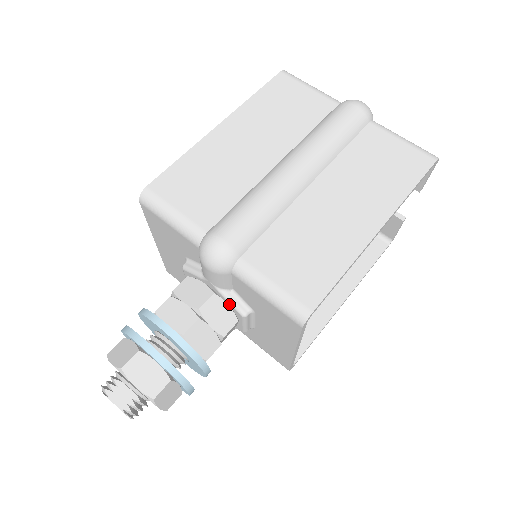
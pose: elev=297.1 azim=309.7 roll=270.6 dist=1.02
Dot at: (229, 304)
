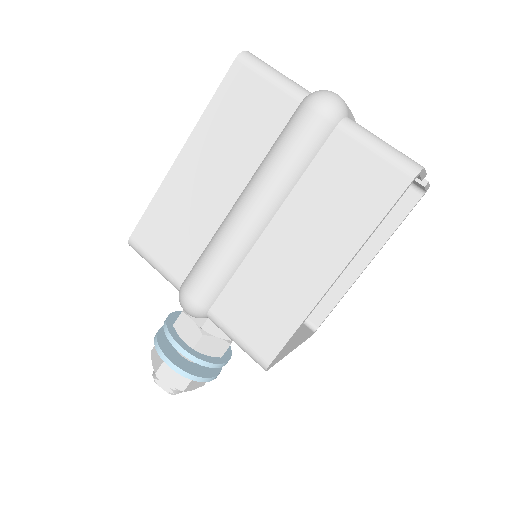
Dot at: occluded
